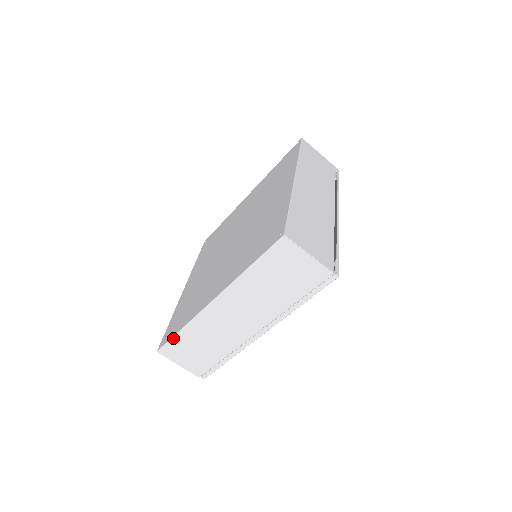
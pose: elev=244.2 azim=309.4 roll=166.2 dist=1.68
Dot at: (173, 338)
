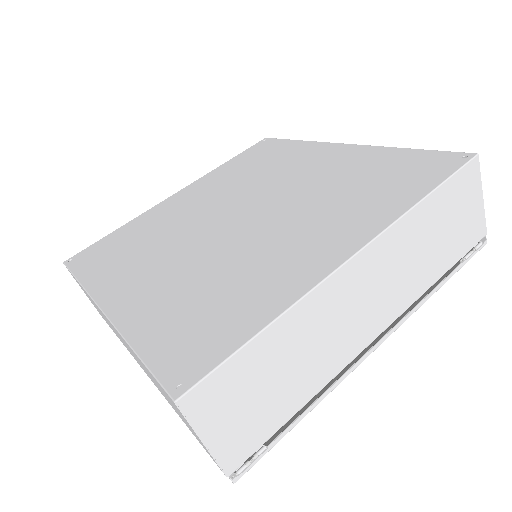
Dot at: (73, 275)
